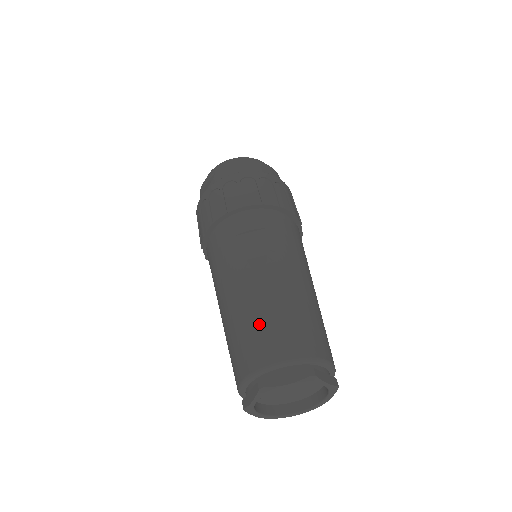
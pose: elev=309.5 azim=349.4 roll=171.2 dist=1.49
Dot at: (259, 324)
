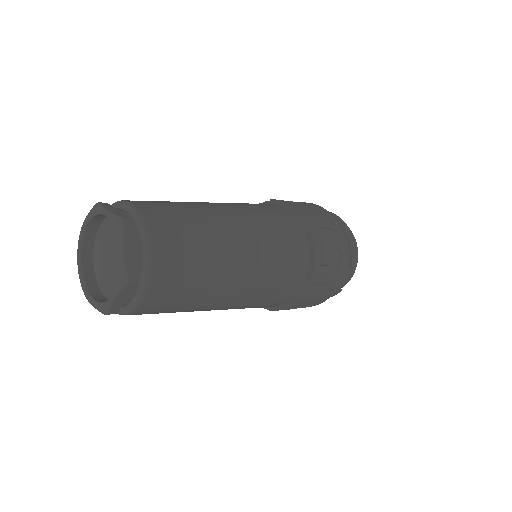
Dot at: occluded
